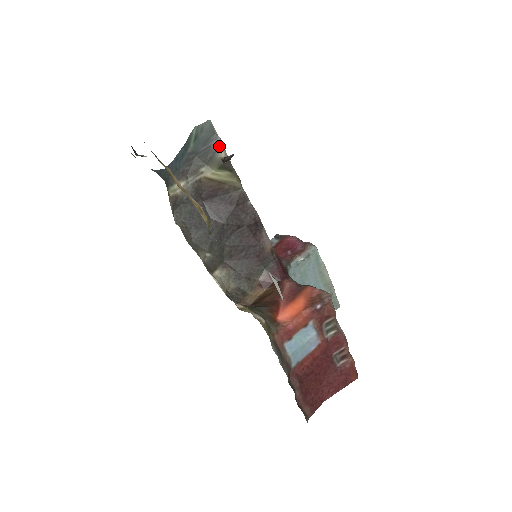
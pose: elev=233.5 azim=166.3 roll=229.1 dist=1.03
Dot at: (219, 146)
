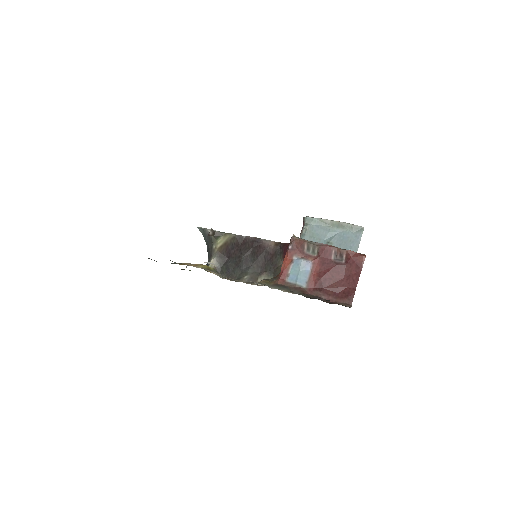
Dot at: (208, 232)
